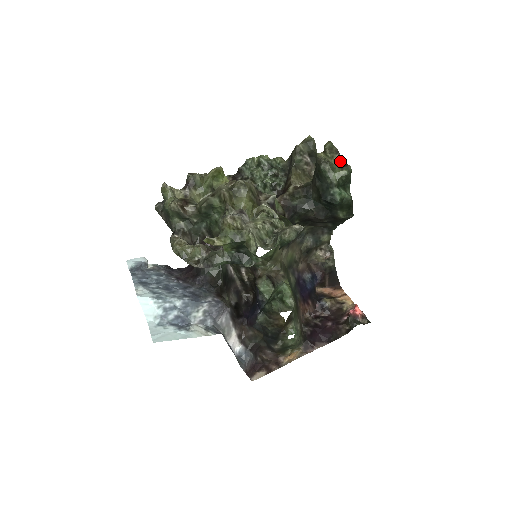
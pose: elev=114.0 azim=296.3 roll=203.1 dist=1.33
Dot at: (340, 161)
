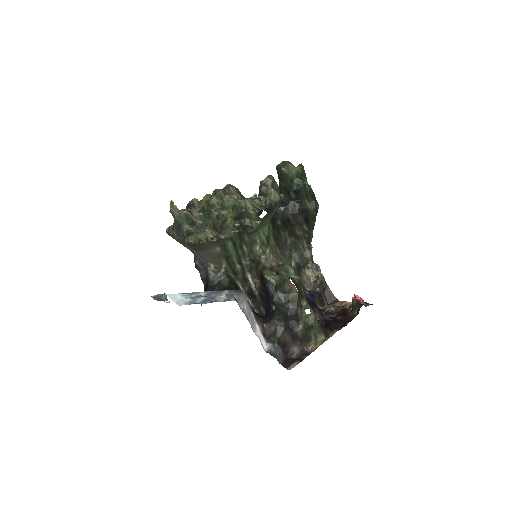
Dot at: occluded
